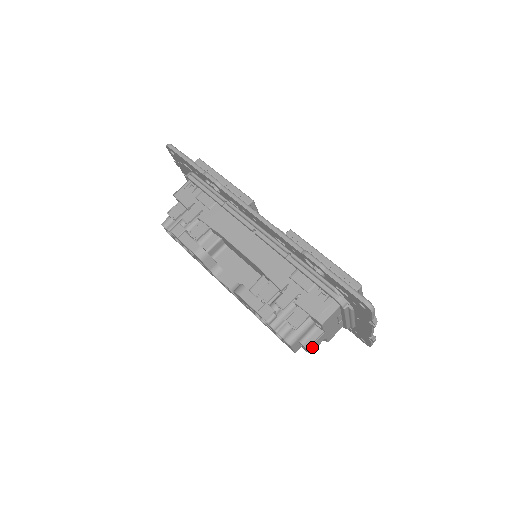
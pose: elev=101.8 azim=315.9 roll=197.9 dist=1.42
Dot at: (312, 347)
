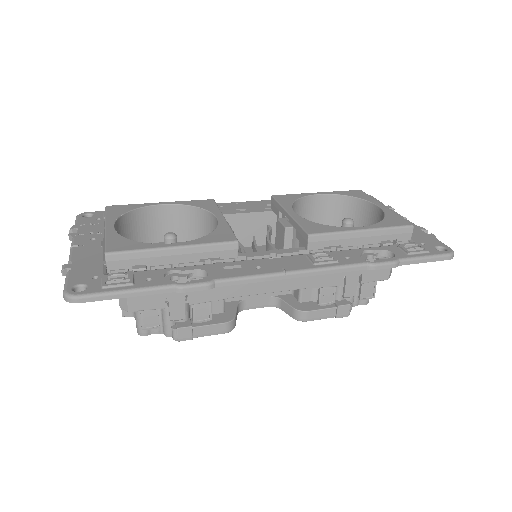
Dot at: occluded
